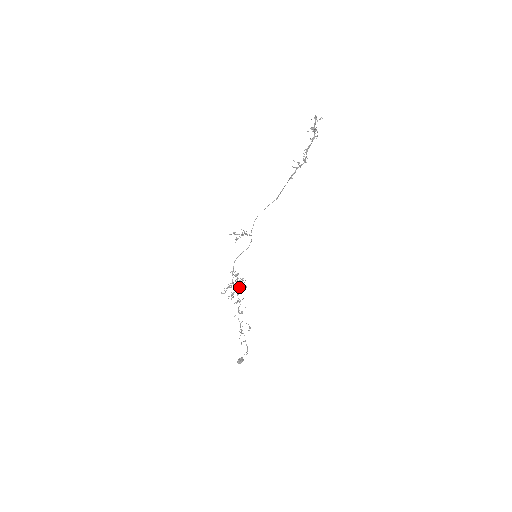
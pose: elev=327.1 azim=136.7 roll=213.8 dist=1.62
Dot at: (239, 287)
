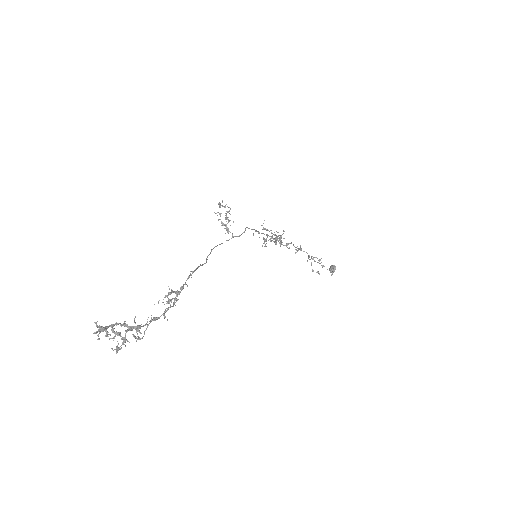
Dot at: (276, 239)
